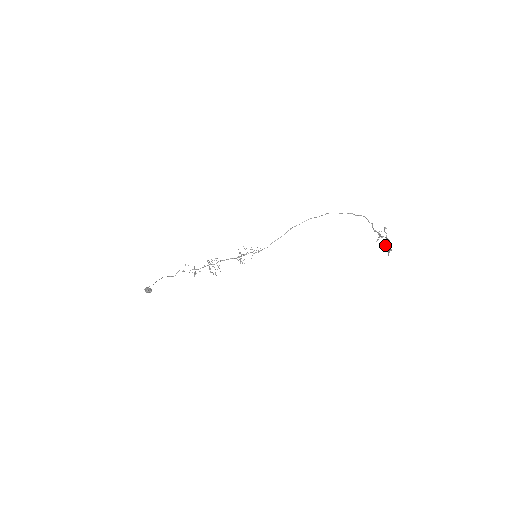
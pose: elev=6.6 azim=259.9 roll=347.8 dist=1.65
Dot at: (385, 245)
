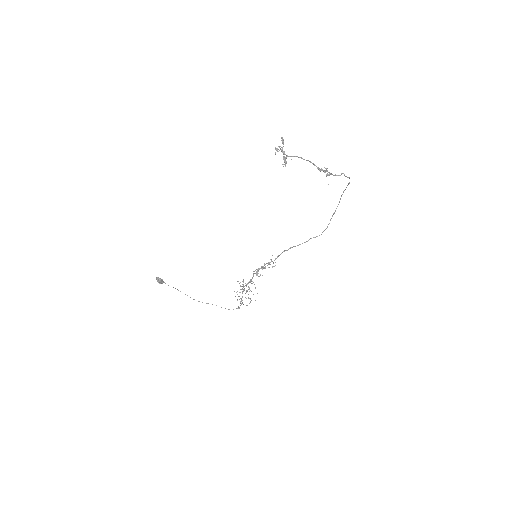
Dot at: (275, 154)
